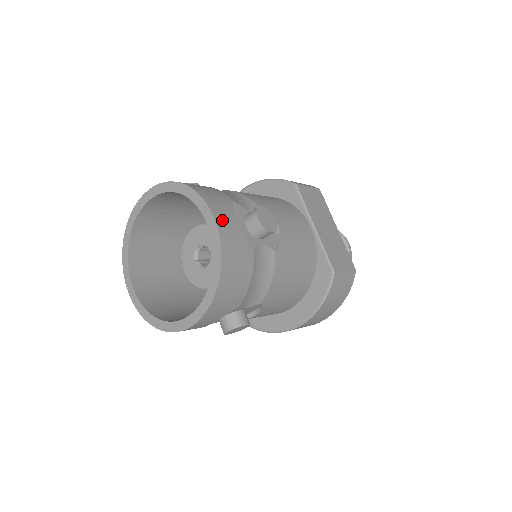
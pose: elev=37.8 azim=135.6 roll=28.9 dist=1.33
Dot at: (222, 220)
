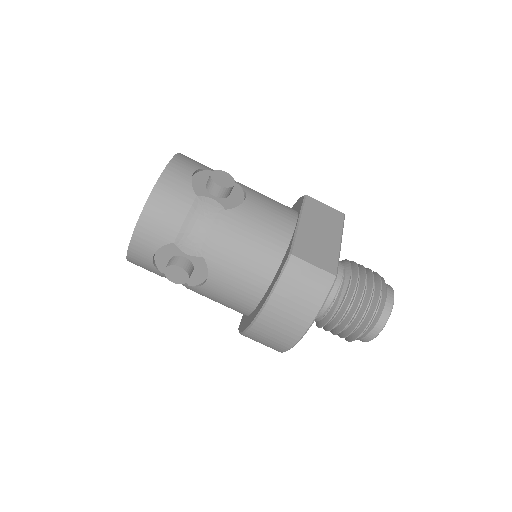
Dot at: (178, 165)
